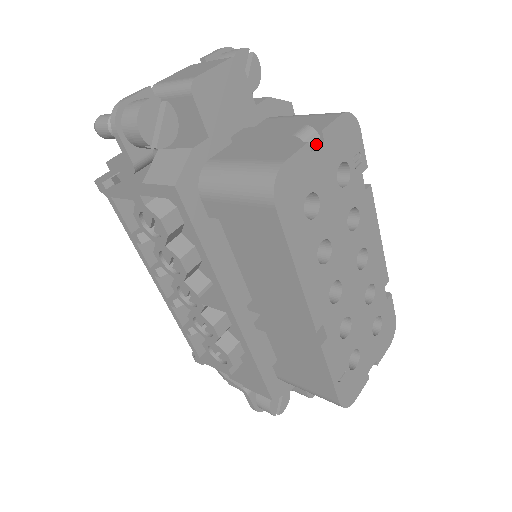
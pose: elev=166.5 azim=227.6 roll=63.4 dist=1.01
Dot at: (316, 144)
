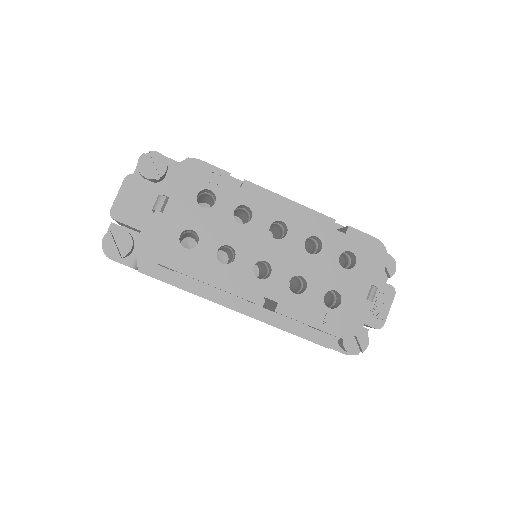
Dot at: (167, 203)
